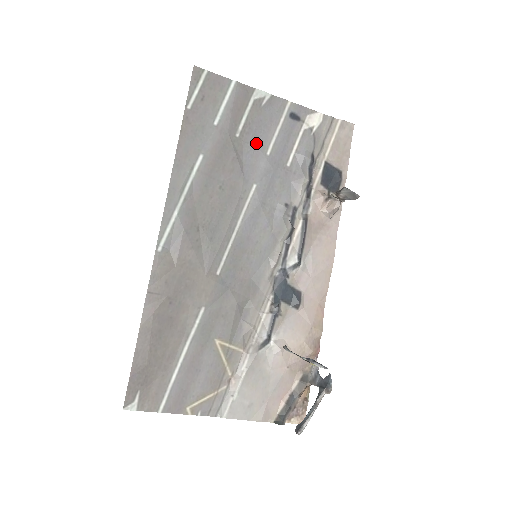
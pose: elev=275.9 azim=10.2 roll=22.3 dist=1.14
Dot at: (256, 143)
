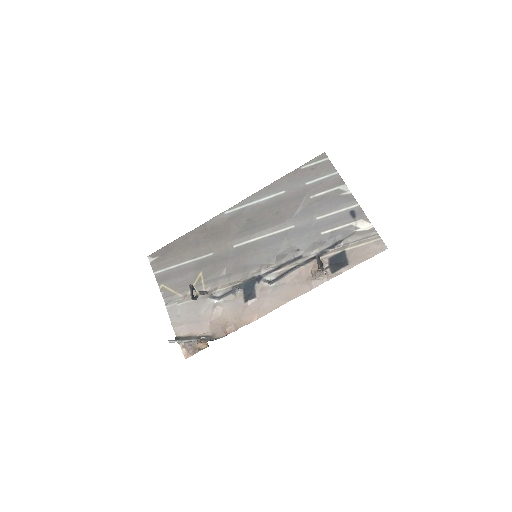
Dot at: (317, 209)
